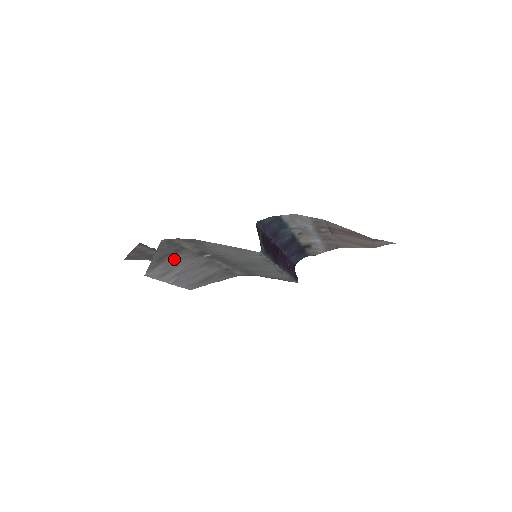
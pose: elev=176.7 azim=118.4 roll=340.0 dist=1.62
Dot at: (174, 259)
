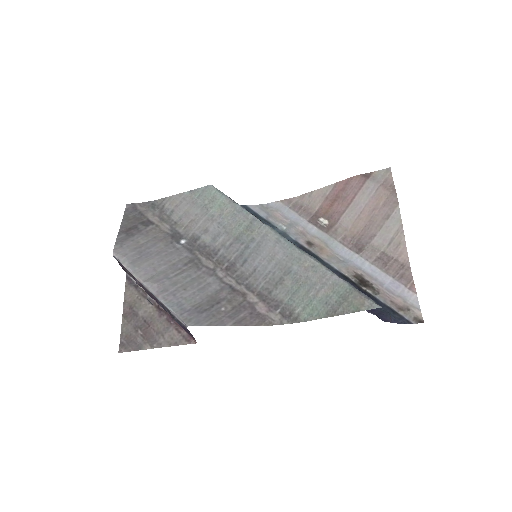
Dot at: (144, 238)
